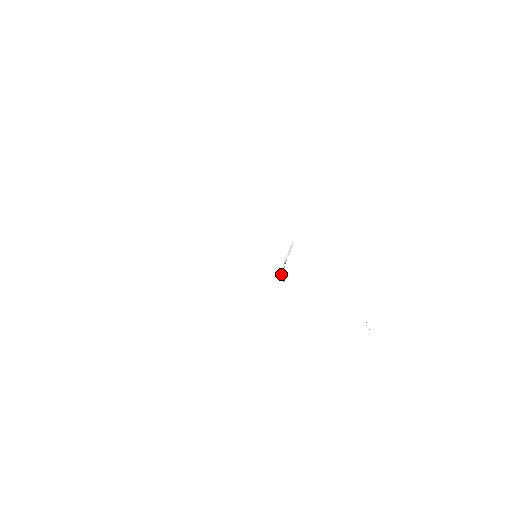
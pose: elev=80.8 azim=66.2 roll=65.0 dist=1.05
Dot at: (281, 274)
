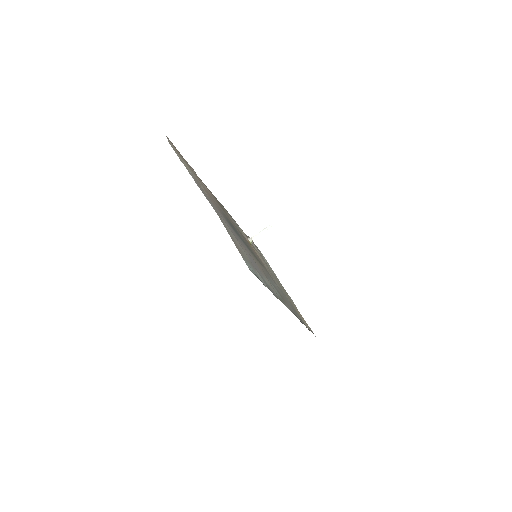
Dot at: occluded
